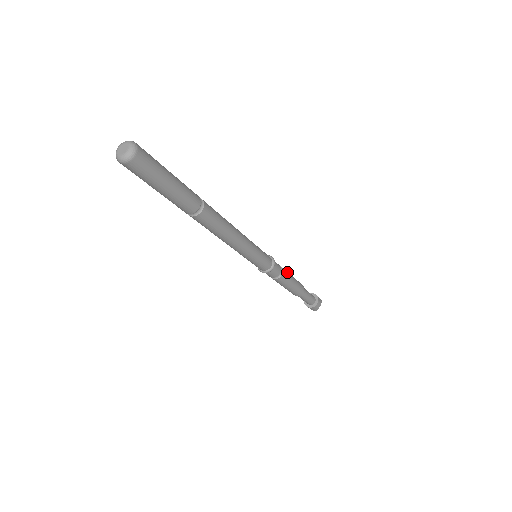
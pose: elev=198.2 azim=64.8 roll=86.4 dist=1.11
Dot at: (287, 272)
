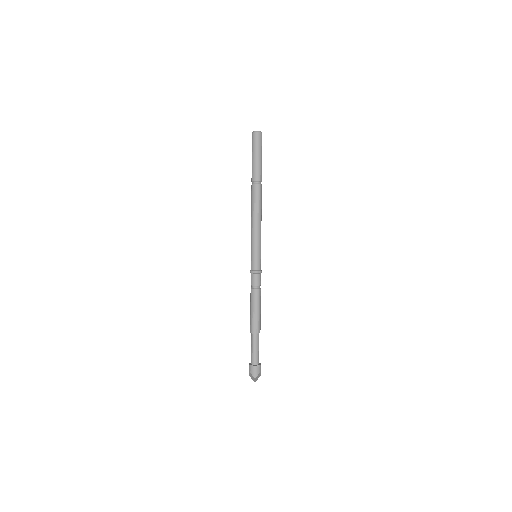
Dot at: (260, 298)
